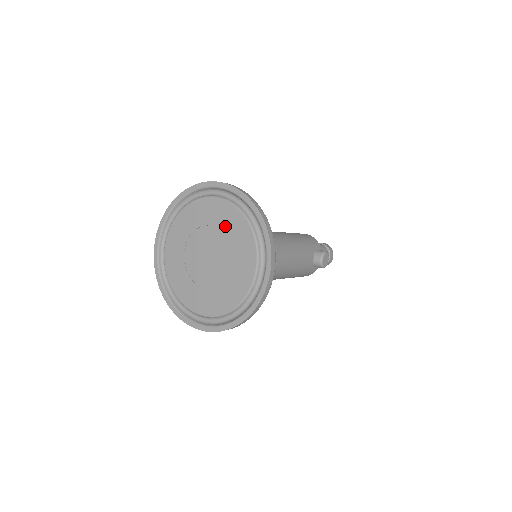
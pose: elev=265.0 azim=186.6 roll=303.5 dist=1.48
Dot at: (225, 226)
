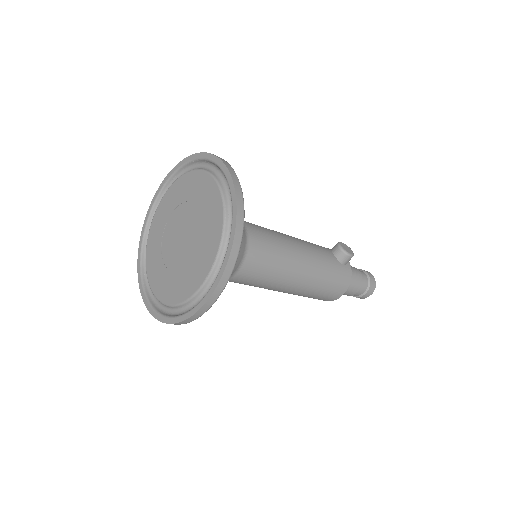
Dot at: (181, 197)
